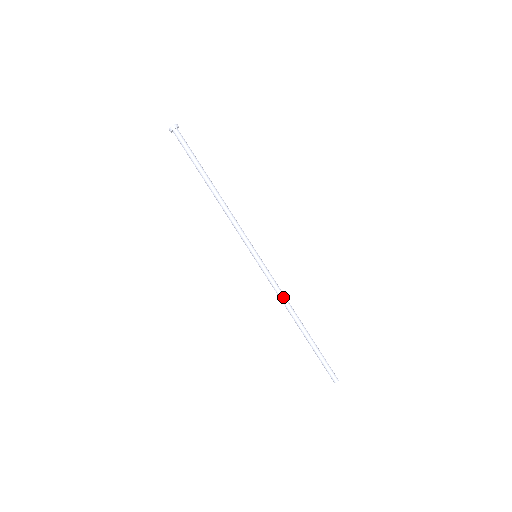
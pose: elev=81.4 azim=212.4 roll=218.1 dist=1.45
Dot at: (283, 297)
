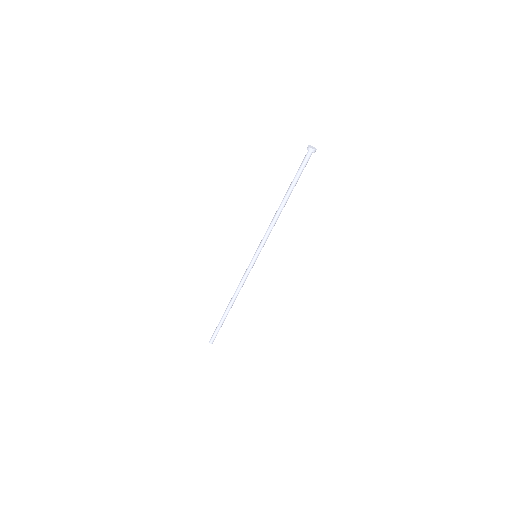
Dot at: occluded
